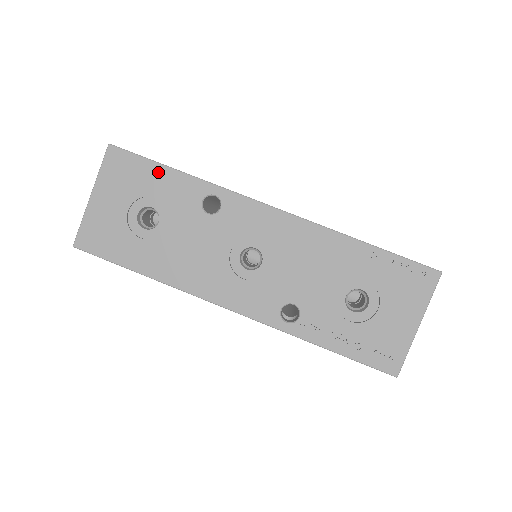
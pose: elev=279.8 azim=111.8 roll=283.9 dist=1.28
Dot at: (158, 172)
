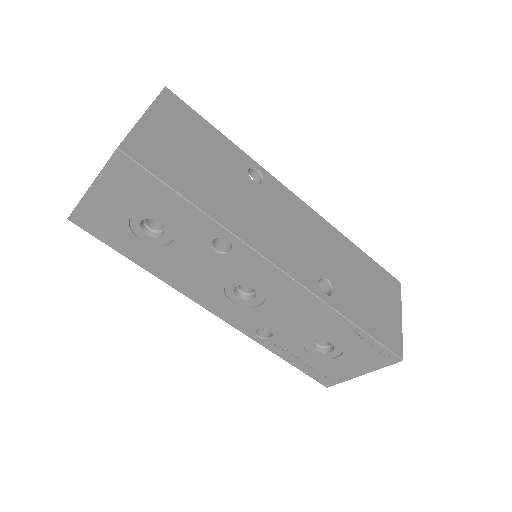
Dot at: (172, 198)
